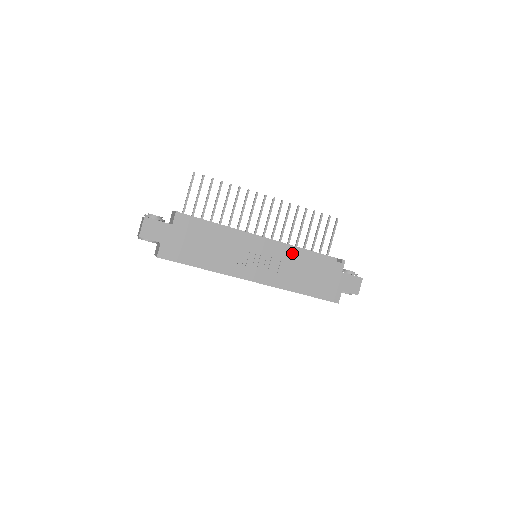
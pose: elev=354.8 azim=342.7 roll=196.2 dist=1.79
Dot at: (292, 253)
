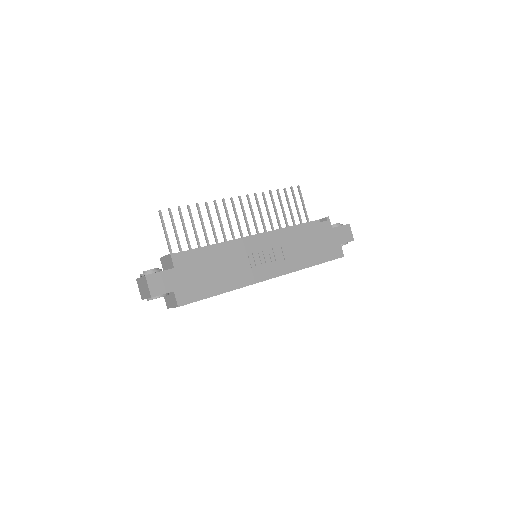
Dot at: (286, 235)
